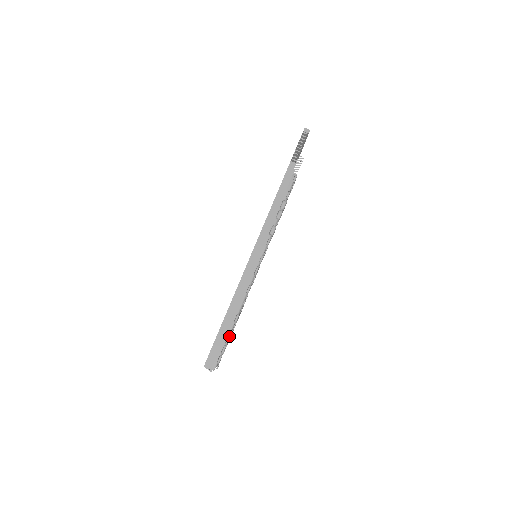
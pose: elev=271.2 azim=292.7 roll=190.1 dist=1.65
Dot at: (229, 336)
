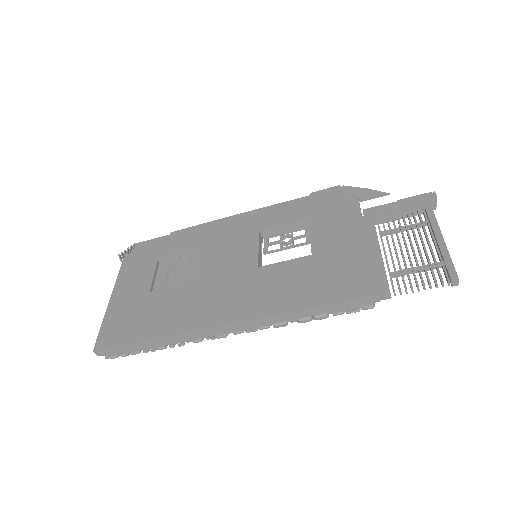
Dot at: (139, 352)
